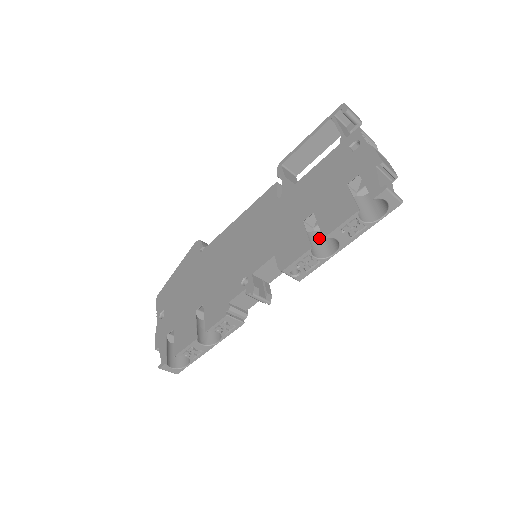
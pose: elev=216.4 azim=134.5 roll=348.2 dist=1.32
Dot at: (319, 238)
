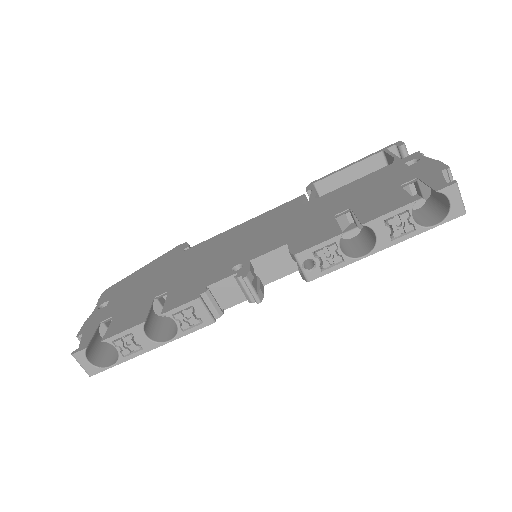
Dot at: (346, 243)
